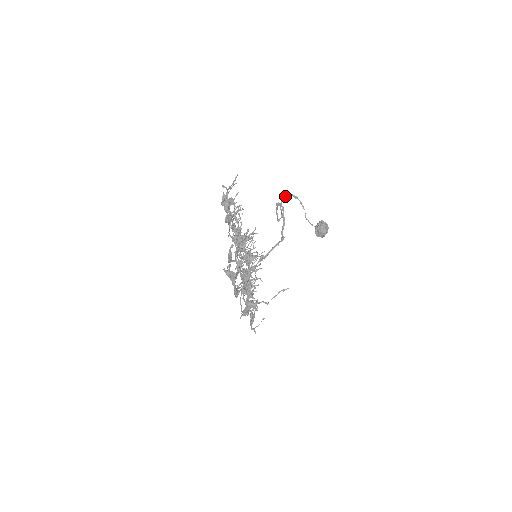
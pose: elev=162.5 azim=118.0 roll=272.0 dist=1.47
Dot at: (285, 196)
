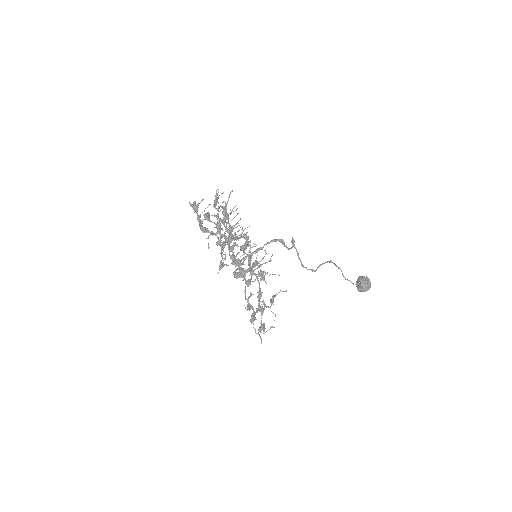
Dot at: (320, 264)
